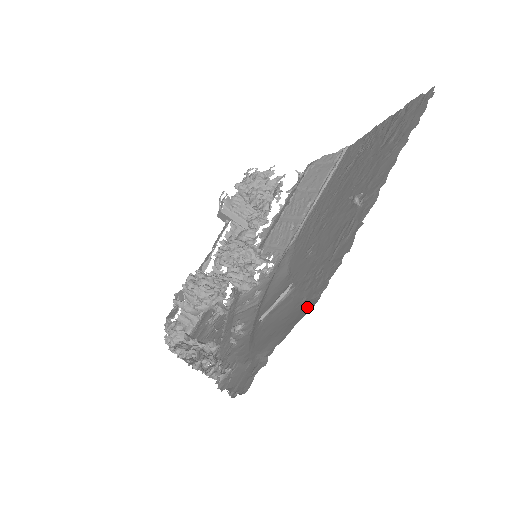
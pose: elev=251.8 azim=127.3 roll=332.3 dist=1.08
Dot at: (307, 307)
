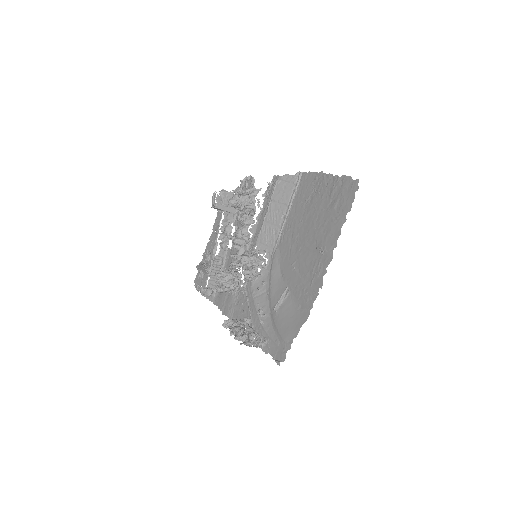
Dot at: (304, 316)
